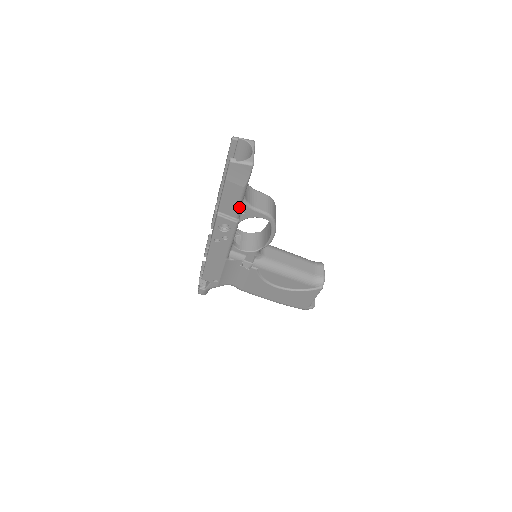
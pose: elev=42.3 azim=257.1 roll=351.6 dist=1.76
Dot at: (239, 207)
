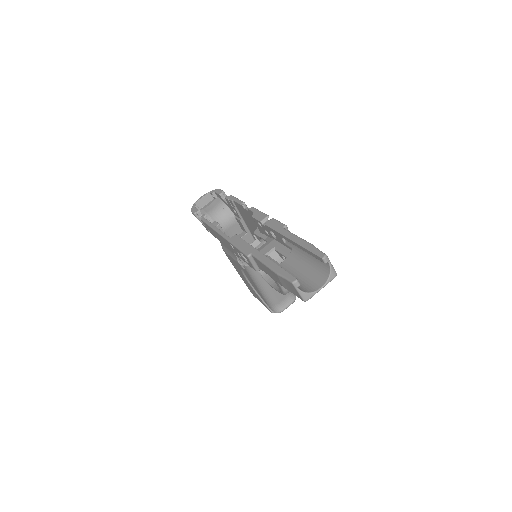
Dot at: occluded
